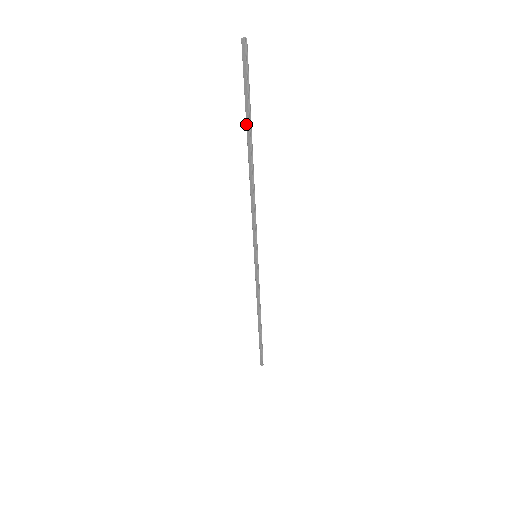
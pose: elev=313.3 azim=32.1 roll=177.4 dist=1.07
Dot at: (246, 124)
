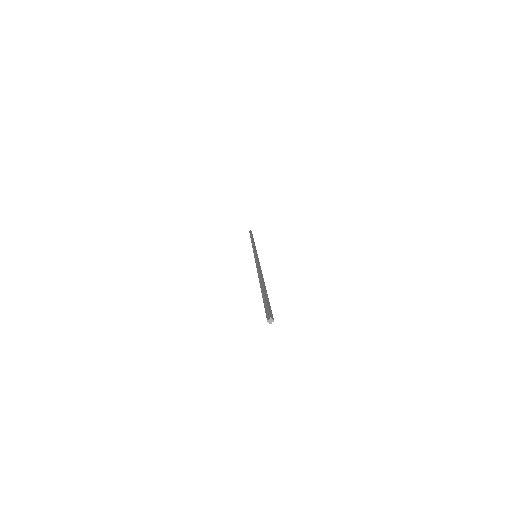
Dot at: (261, 292)
